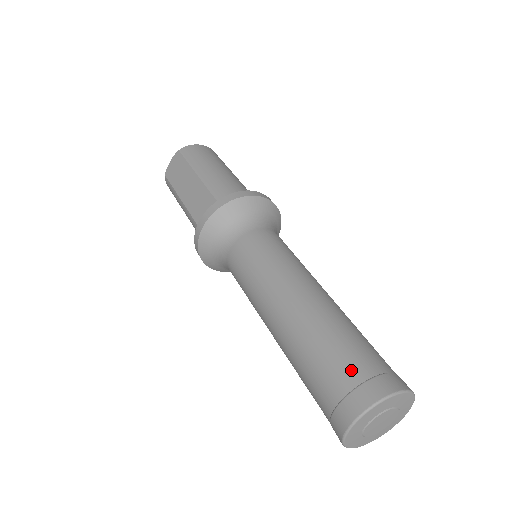
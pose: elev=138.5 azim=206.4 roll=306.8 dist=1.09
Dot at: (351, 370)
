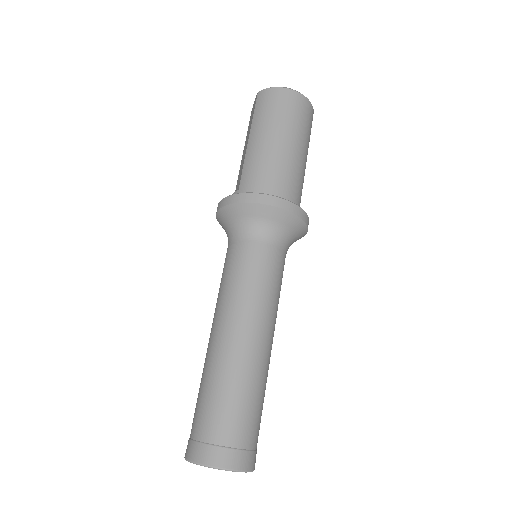
Dot at: (201, 426)
